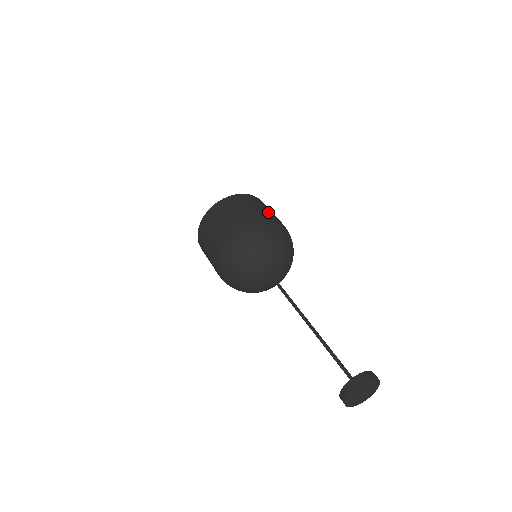
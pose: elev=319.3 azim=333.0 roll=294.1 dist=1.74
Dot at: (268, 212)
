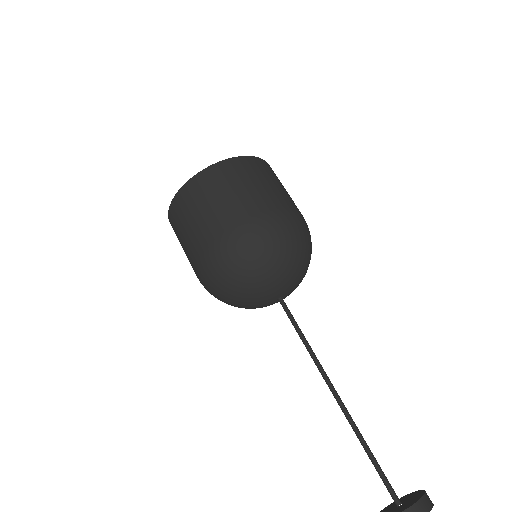
Dot at: (221, 214)
